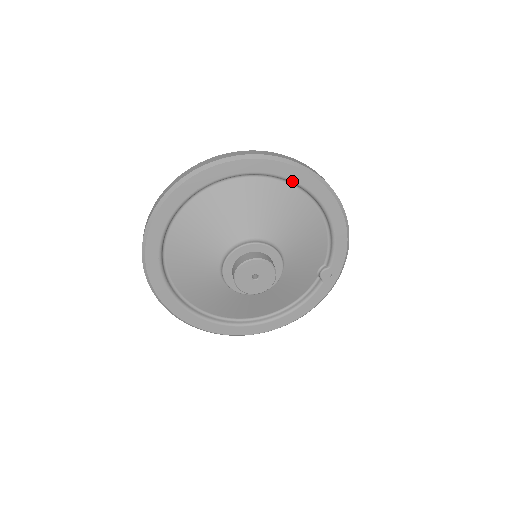
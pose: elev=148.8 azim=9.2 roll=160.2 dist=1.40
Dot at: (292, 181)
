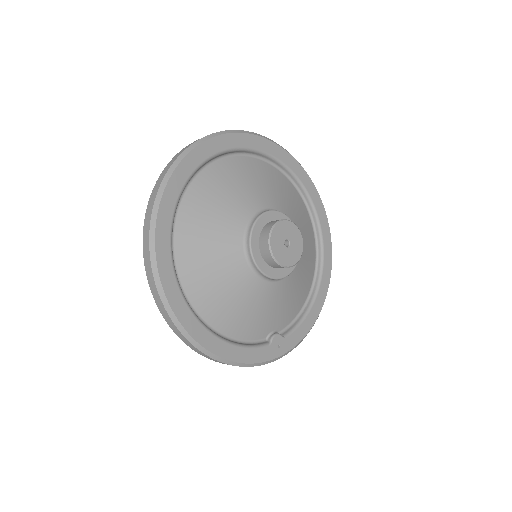
Dot at: (322, 241)
